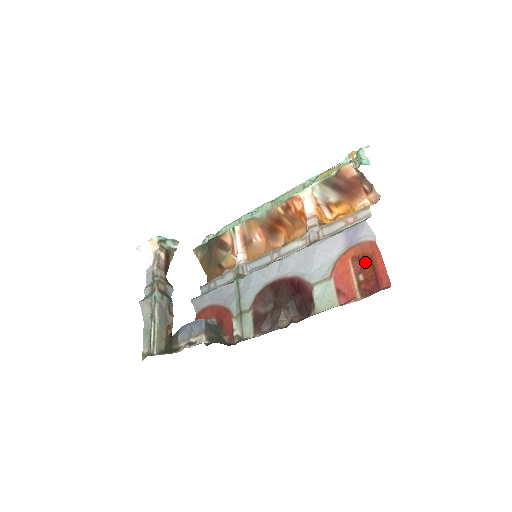
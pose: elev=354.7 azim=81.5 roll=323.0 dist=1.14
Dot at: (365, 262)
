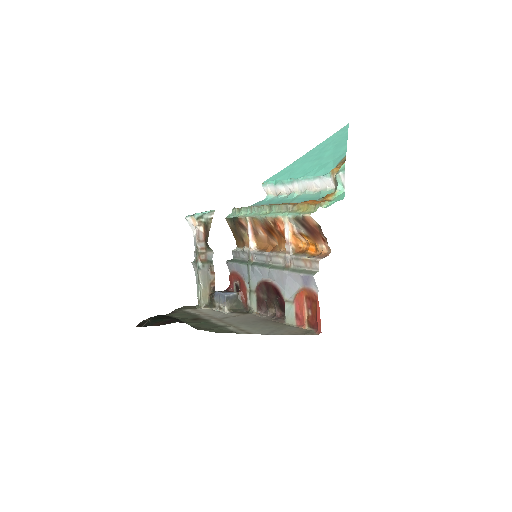
Dot at: (313, 303)
